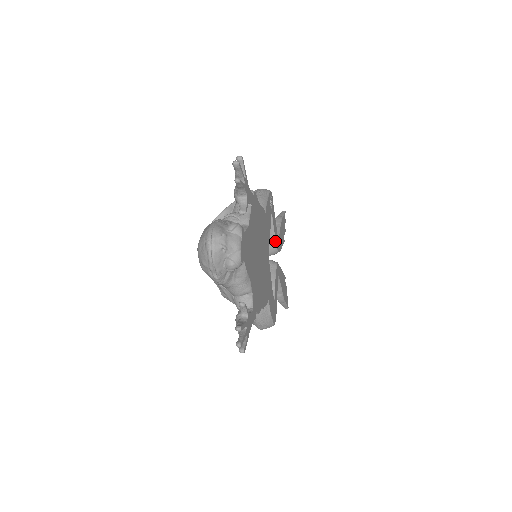
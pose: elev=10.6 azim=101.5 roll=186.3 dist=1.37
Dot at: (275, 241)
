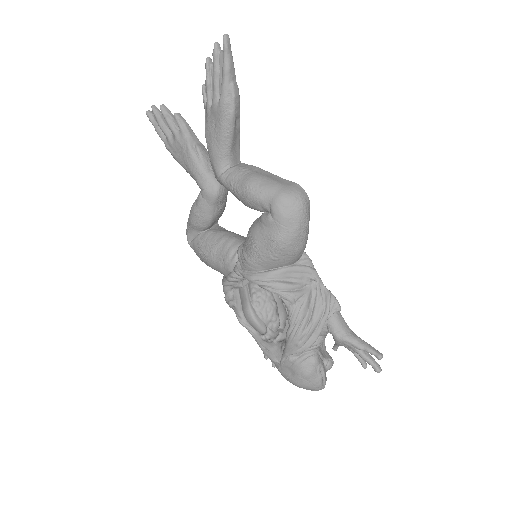
Dot at: occluded
